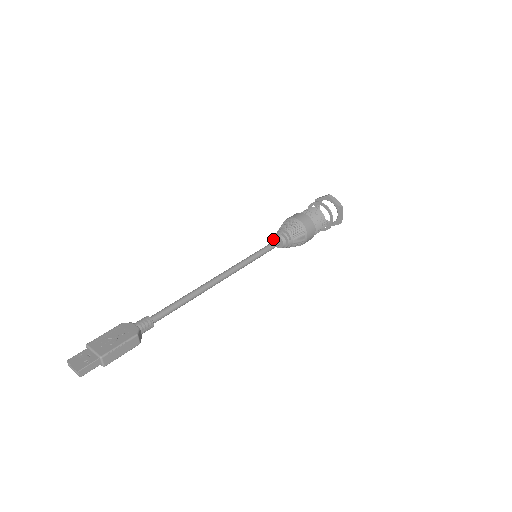
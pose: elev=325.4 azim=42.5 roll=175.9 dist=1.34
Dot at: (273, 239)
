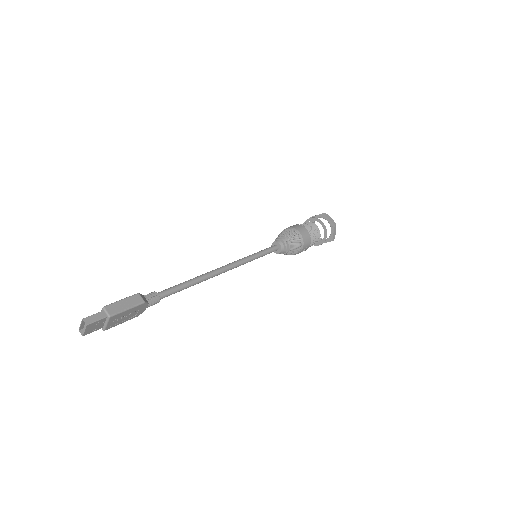
Dot at: occluded
